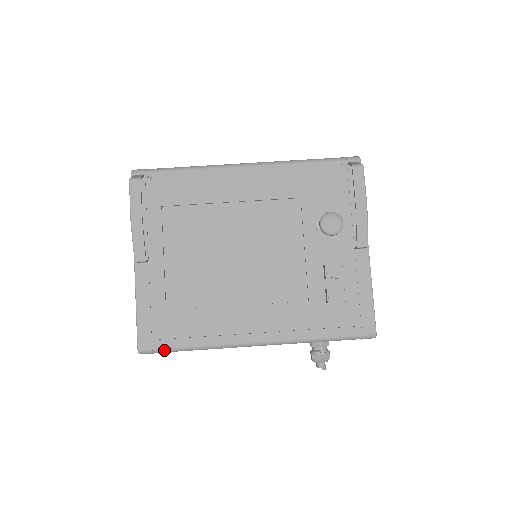
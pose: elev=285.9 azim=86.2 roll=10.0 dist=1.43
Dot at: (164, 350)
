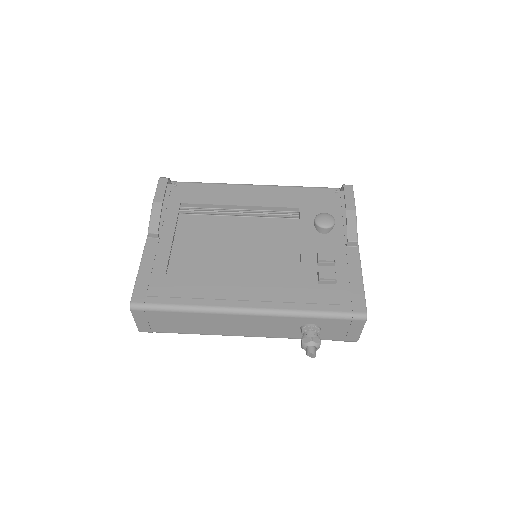
Dot at: (155, 307)
